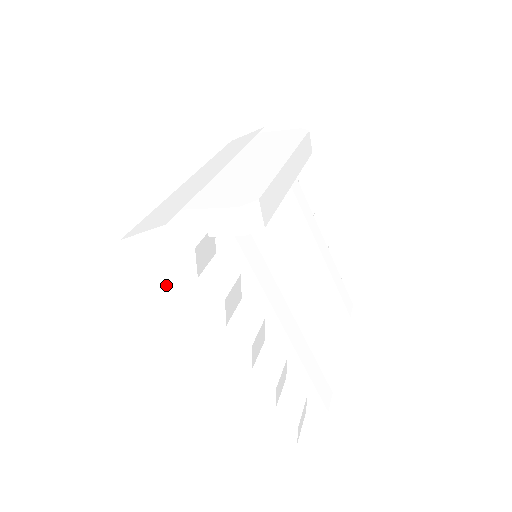
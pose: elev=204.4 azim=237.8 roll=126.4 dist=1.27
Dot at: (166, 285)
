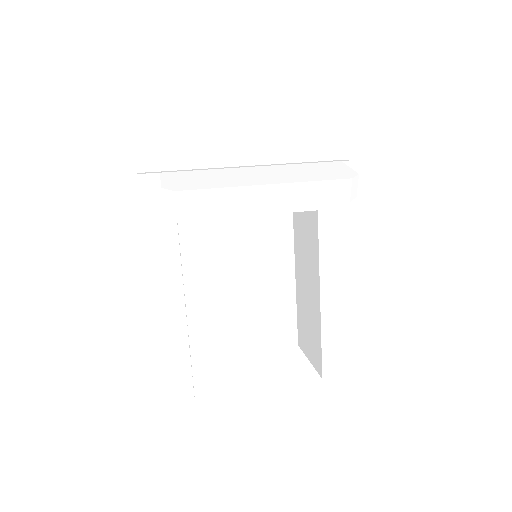
Dot at: occluded
